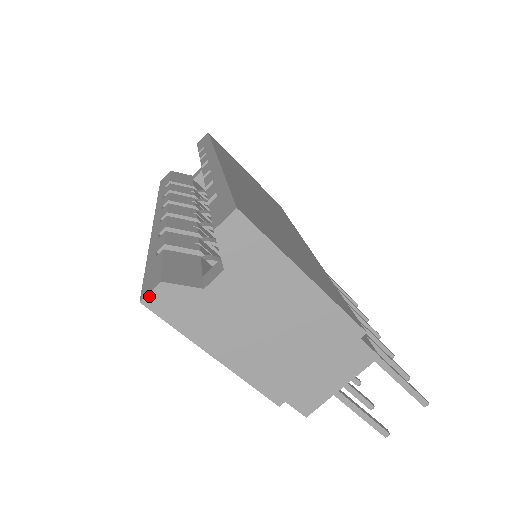
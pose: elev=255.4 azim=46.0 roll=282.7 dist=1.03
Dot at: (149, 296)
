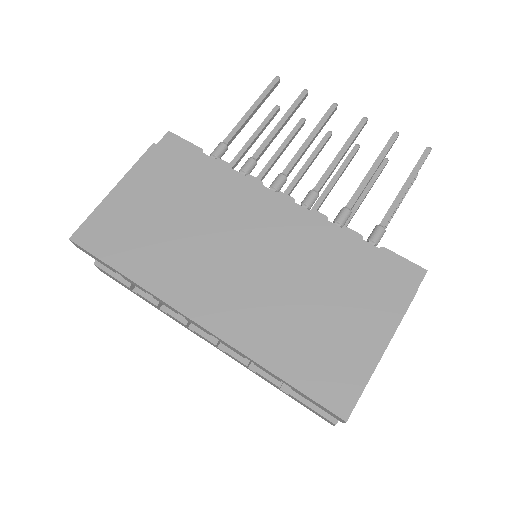
Dot at: occluded
